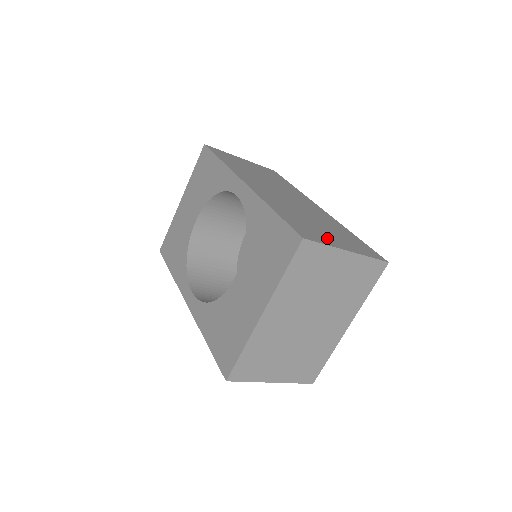
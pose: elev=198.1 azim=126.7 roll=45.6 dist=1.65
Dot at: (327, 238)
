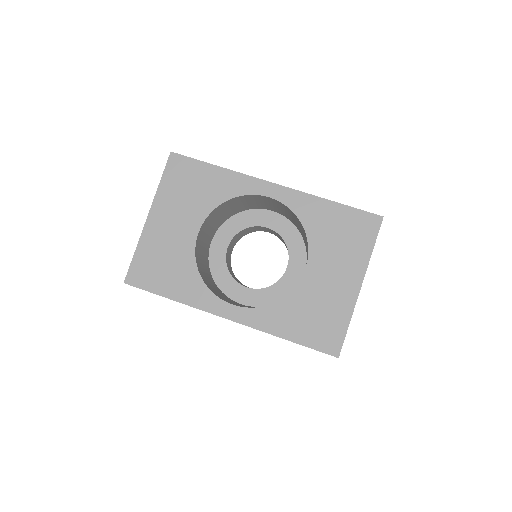
Dot at: occluded
